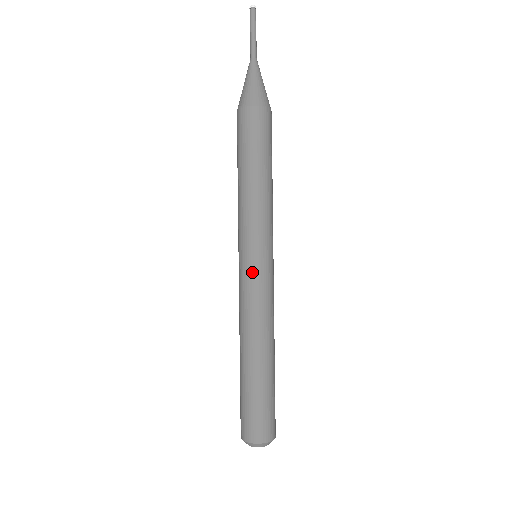
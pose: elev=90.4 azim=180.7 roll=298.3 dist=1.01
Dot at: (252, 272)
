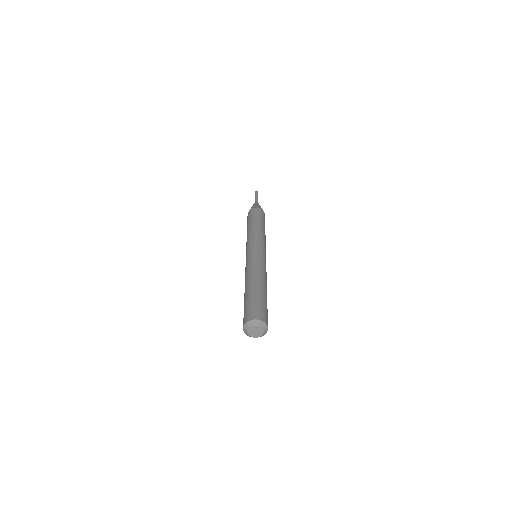
Dot at: (247, 258)
